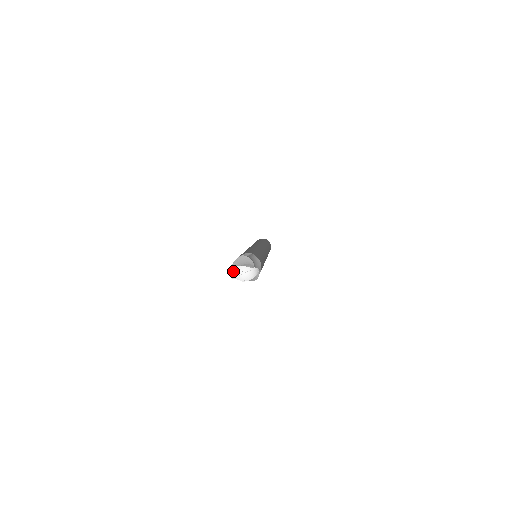
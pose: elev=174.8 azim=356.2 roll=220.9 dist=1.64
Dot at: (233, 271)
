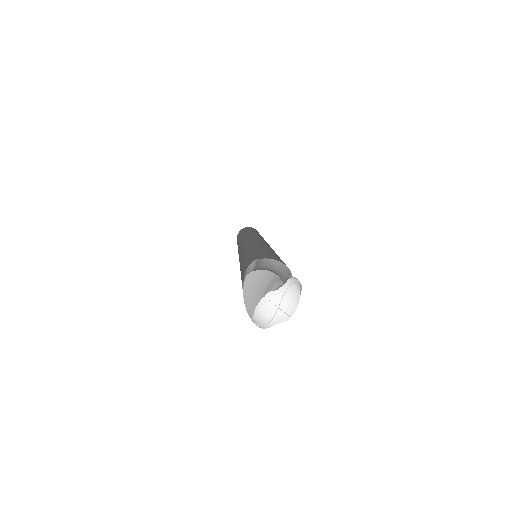
Dot at: (257, 316)
